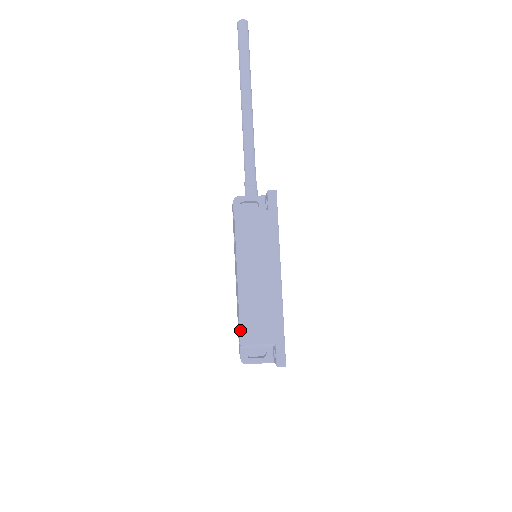
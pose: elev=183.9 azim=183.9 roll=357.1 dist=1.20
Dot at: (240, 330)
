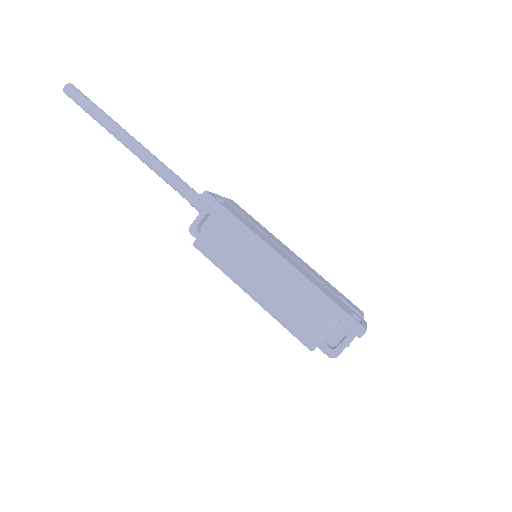
Dot at: occluded
